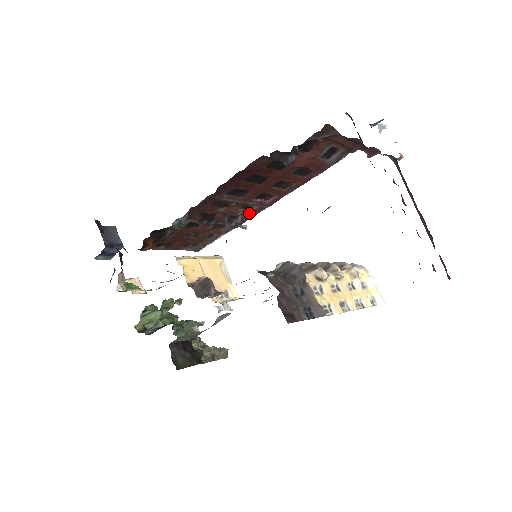
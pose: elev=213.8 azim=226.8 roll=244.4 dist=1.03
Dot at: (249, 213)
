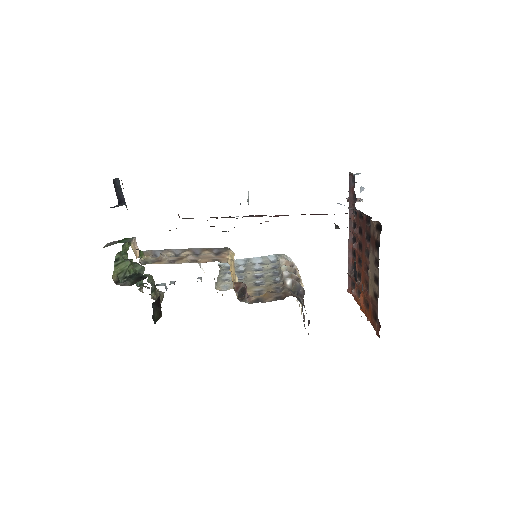
Dot at: occluded
